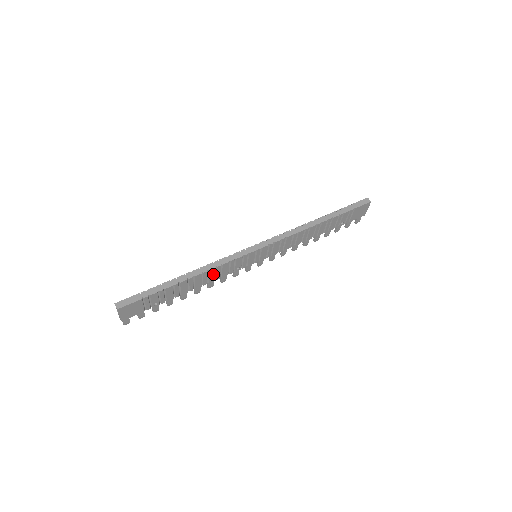
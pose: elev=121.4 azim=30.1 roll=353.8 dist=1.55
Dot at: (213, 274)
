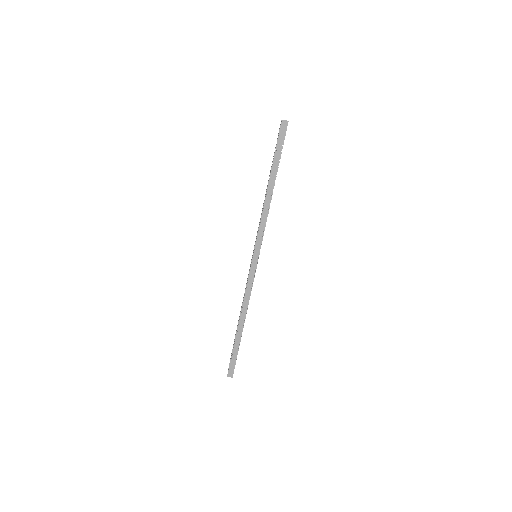
Dot at: occluded
